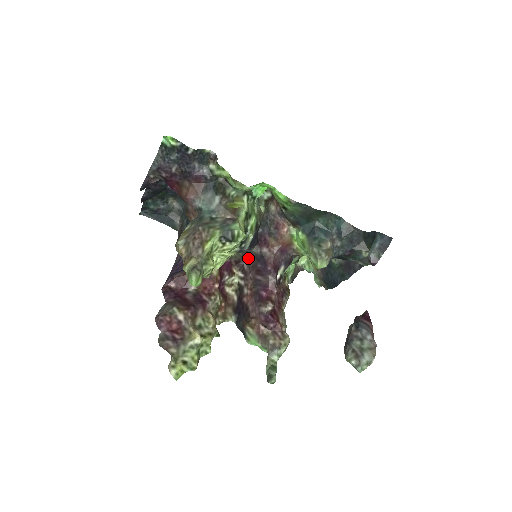
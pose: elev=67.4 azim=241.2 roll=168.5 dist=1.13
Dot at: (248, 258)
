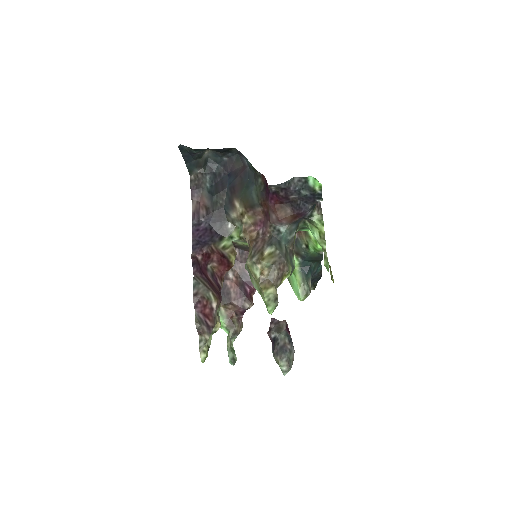
Dot at: (245, 249)
